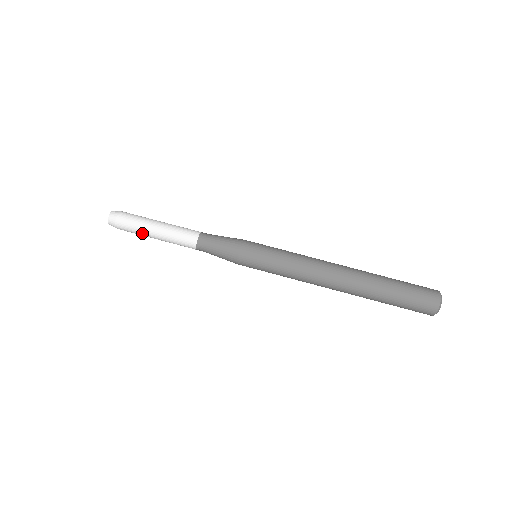
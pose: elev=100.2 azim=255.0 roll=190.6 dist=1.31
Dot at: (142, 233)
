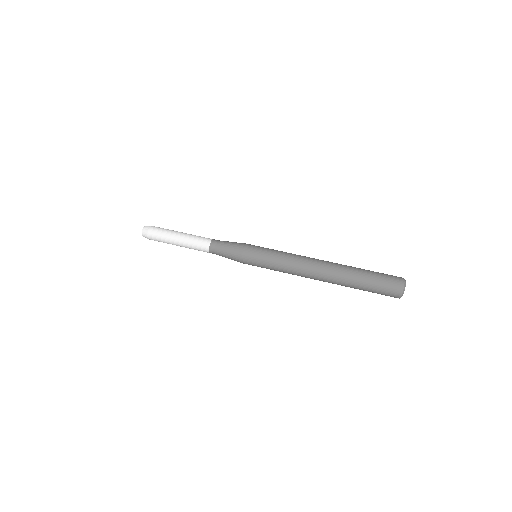
Dot at: (169, 233)
